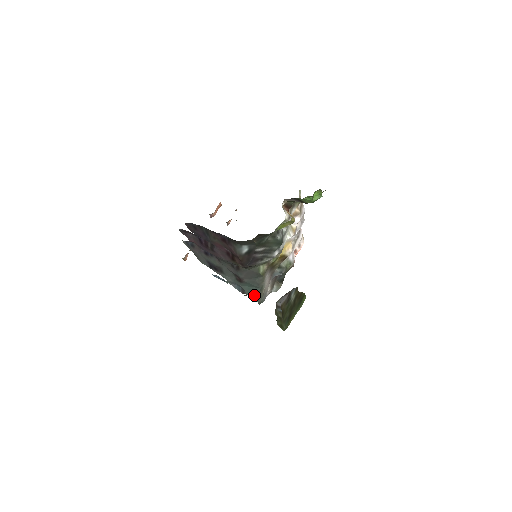
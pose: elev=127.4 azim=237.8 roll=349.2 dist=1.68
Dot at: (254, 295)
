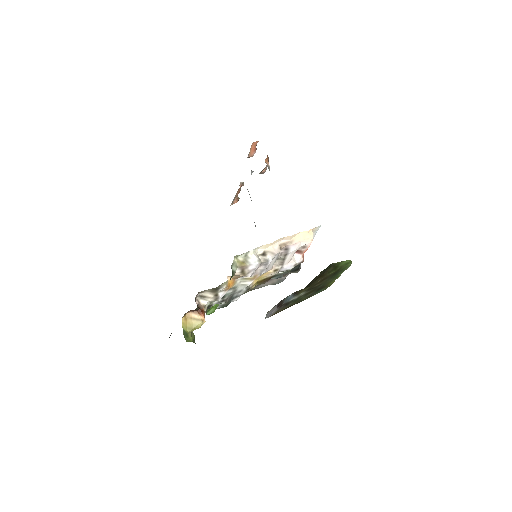
Dot at: occluded
